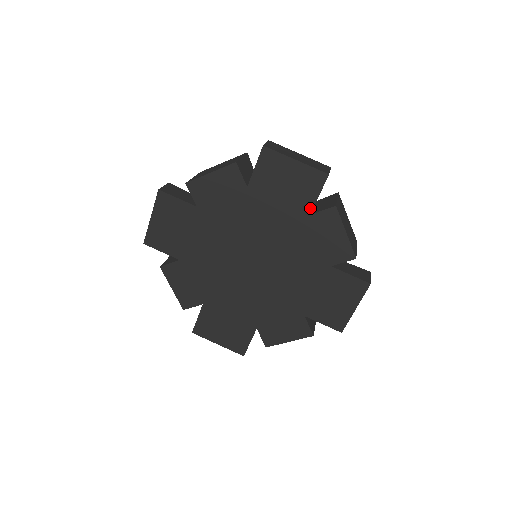
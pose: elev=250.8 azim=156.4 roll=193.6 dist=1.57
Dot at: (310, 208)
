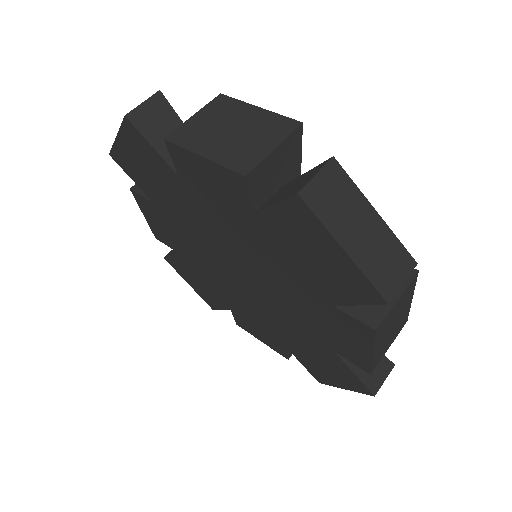
Dot at: (337, 302)
